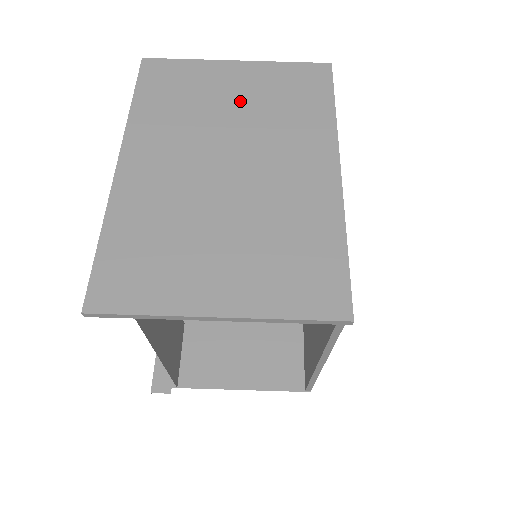
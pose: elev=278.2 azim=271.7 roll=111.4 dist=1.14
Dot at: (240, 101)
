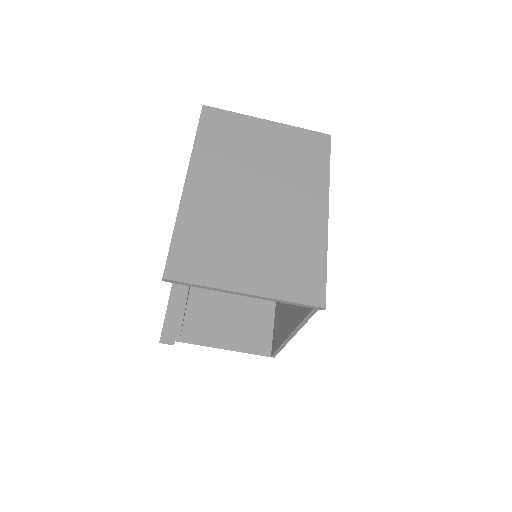
Dot at: (268, 151)
